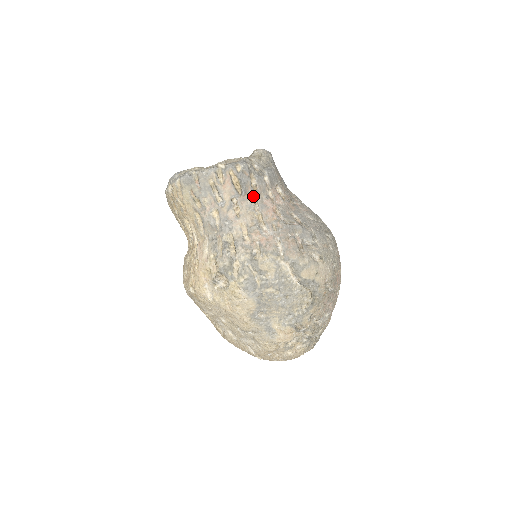
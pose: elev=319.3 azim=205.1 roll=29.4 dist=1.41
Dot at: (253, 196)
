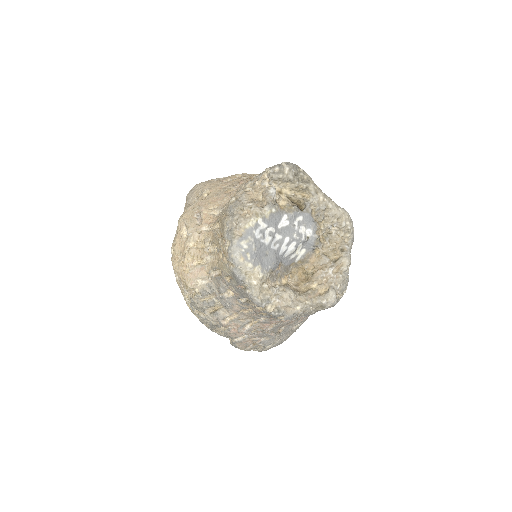
Dot at: occluded
